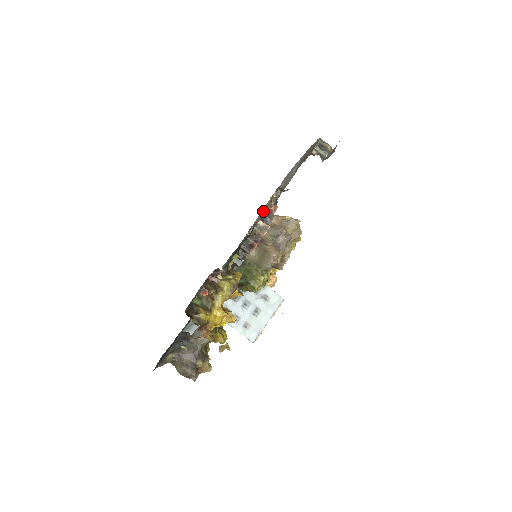
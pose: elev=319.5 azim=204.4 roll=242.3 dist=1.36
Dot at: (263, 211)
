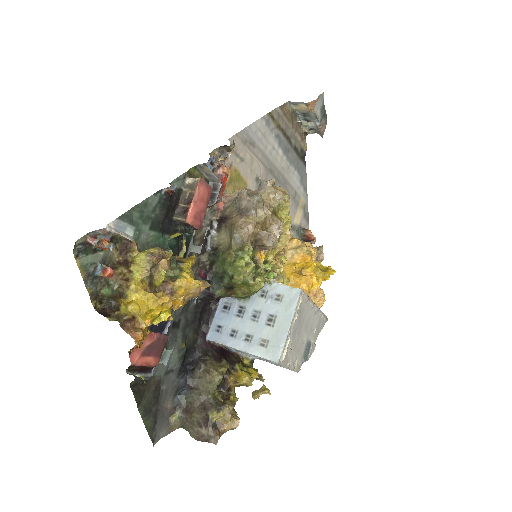
Dot at: (225, 189)
